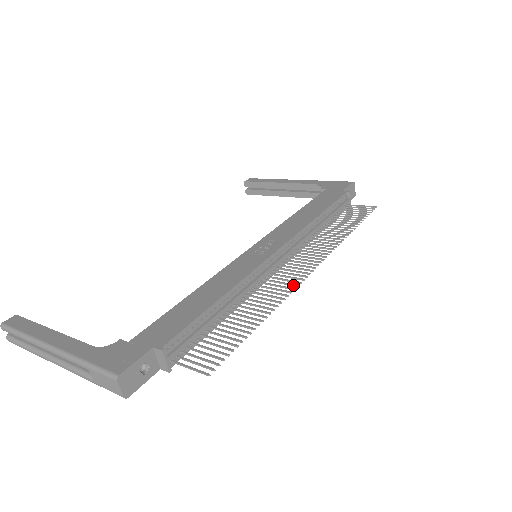
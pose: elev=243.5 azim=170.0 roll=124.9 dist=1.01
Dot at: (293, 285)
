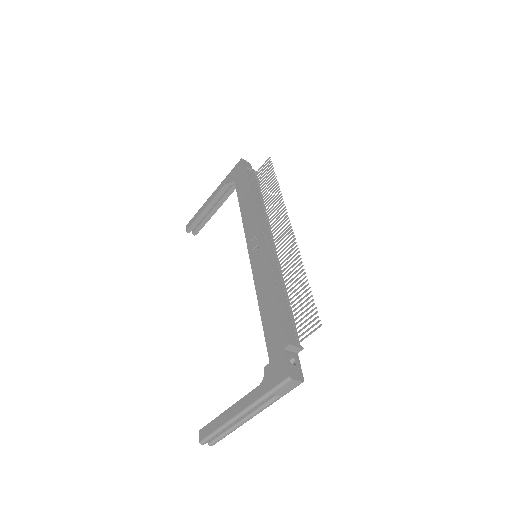
Dot at: (293, 245)
